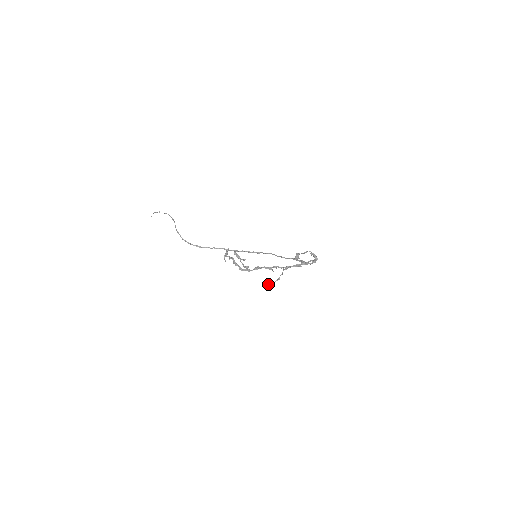
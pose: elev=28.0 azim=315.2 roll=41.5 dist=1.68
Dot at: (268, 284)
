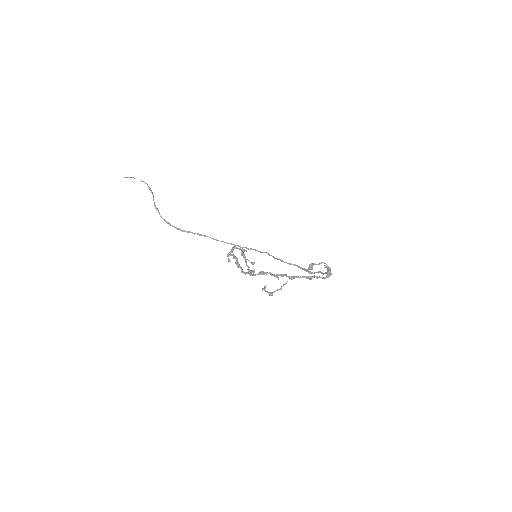
Dot at: (267, 292)
